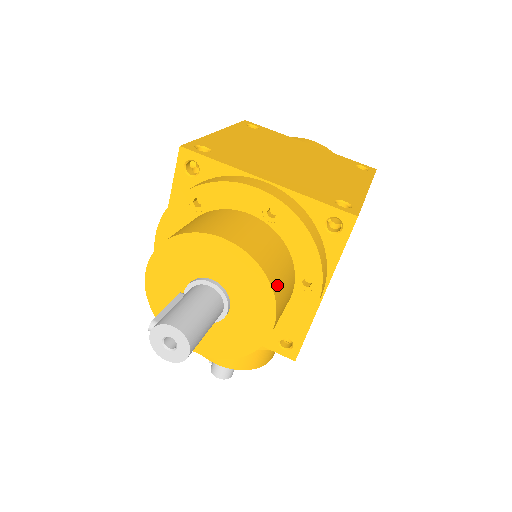
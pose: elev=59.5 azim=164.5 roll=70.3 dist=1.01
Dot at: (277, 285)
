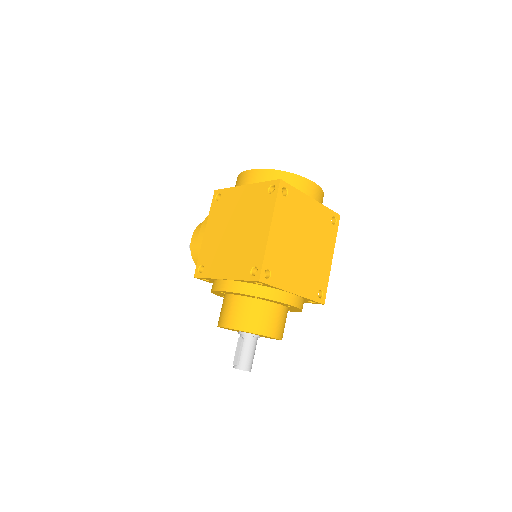
Dot at: occluded
